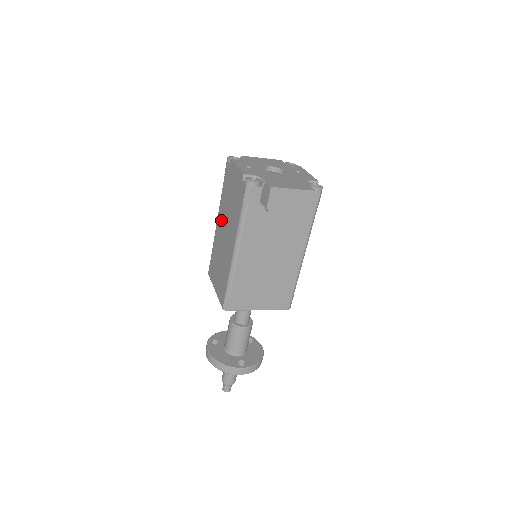
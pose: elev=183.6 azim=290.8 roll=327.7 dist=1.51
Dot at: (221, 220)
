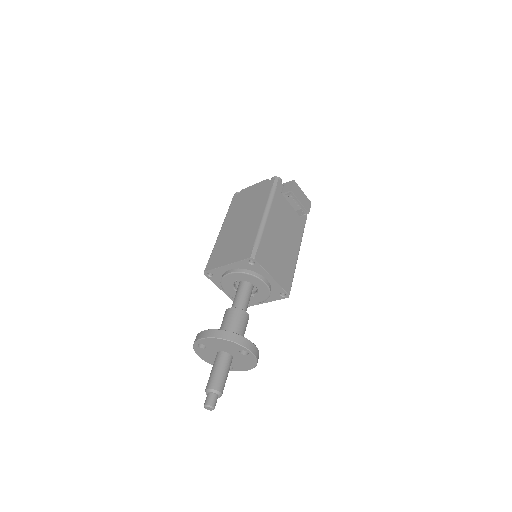
Dot at: (231, 223)
